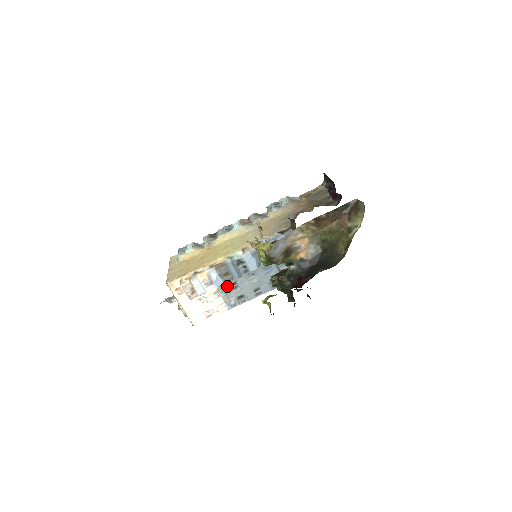
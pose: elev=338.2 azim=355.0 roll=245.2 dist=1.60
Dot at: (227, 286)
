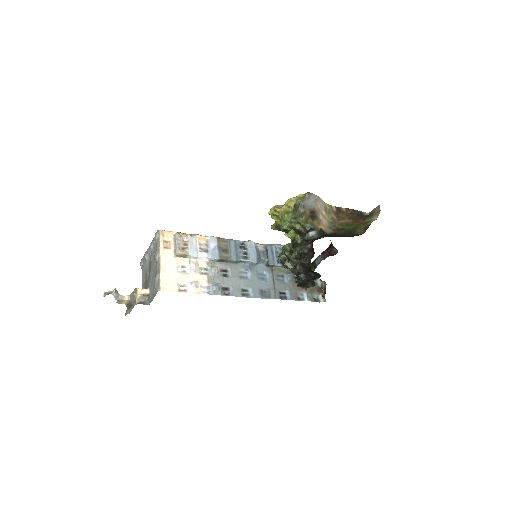
Dot at: (218, 267)
